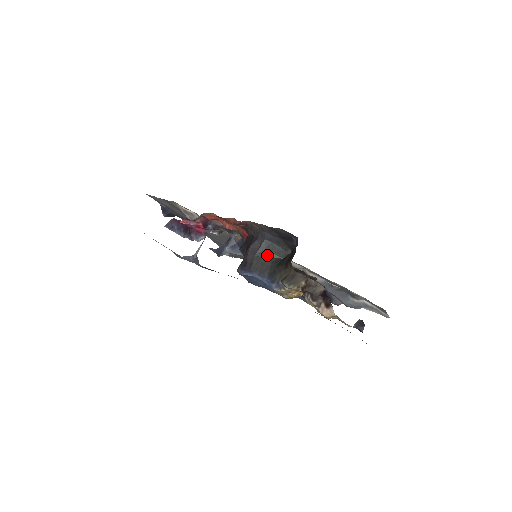
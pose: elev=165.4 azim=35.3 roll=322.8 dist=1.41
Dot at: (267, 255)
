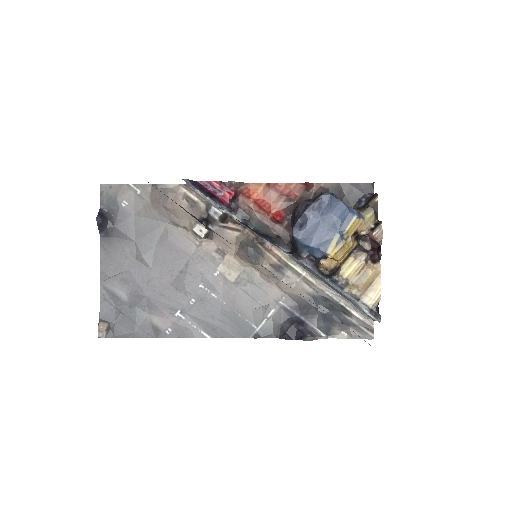
Dot at: occluded
